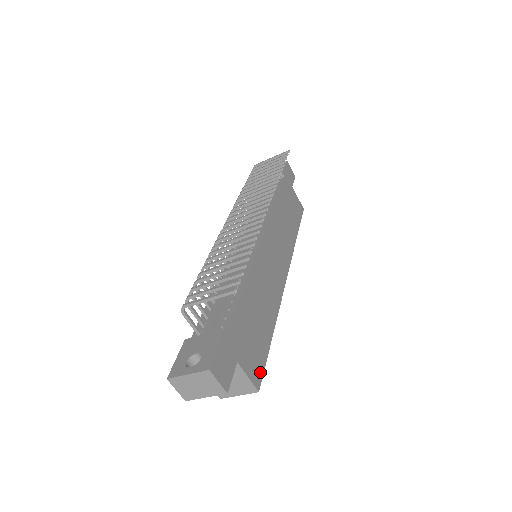
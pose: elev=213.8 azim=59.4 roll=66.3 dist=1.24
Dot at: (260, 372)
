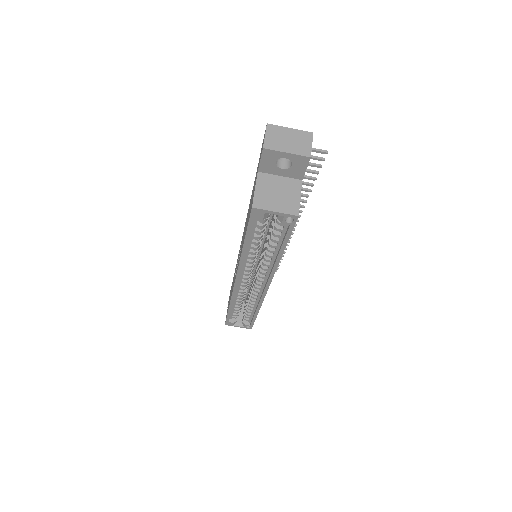
Dot at: occluded
